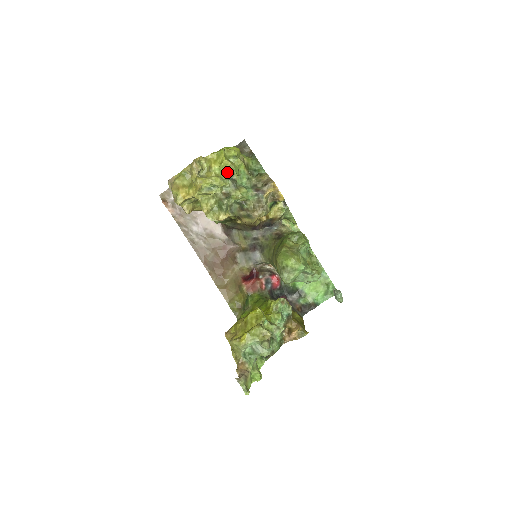
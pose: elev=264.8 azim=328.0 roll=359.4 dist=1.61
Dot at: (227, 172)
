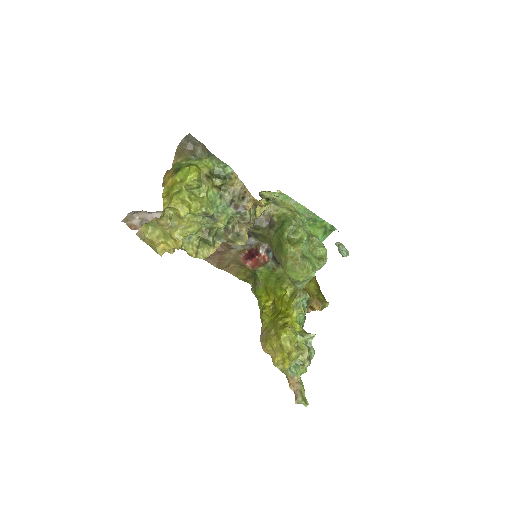
Dot at: (200, 213)
